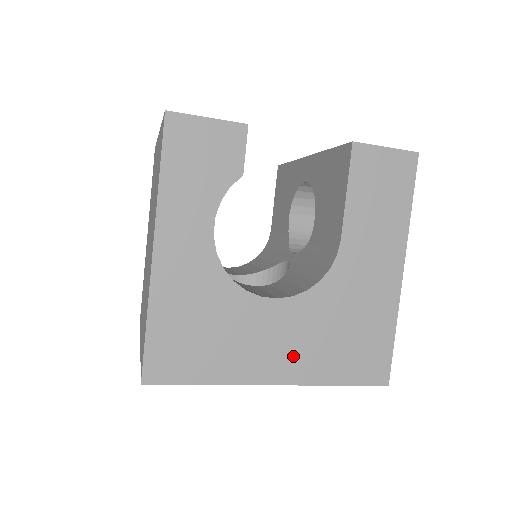
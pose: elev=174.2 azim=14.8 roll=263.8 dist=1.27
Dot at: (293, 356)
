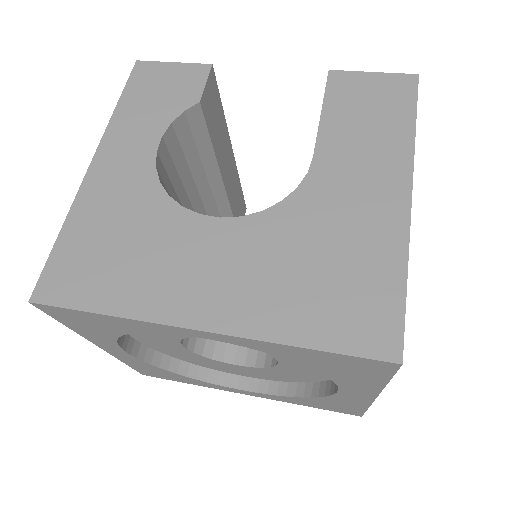
Dot at: (234, 292)
